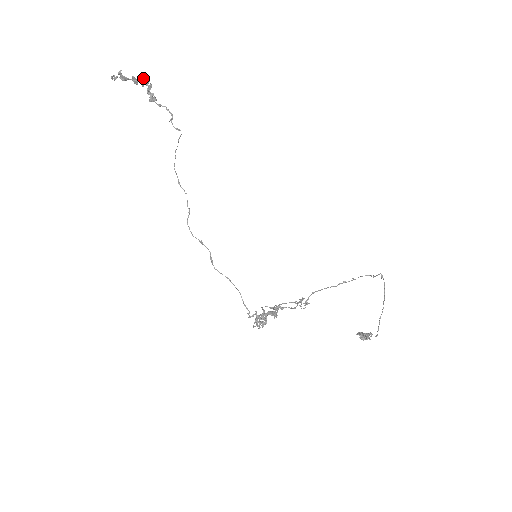
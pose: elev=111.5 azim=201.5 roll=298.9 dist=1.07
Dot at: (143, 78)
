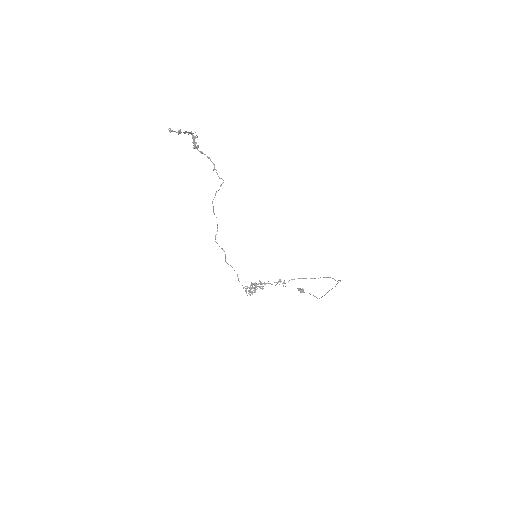
Dot at: occluded
